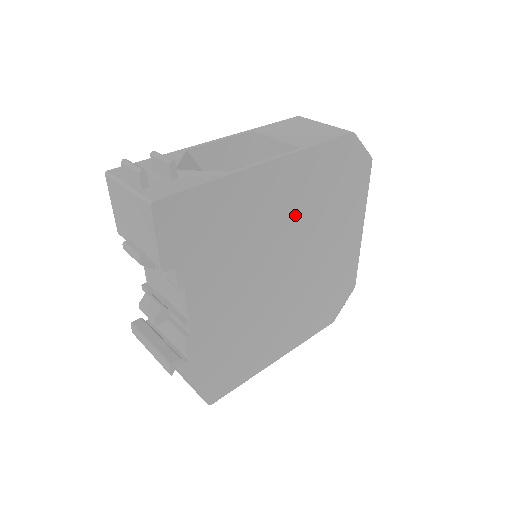
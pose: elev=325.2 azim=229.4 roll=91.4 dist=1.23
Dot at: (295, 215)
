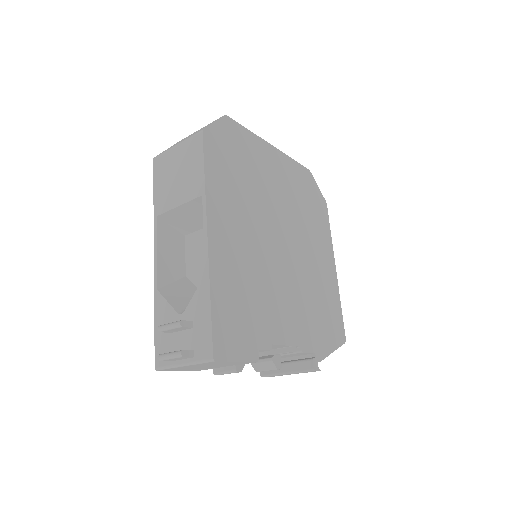
Dot at: (248, 219)
